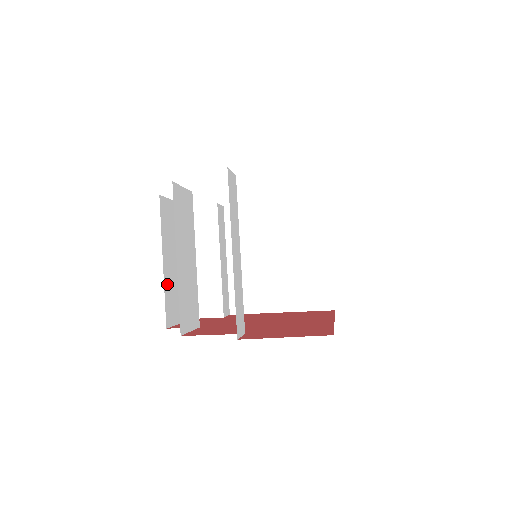
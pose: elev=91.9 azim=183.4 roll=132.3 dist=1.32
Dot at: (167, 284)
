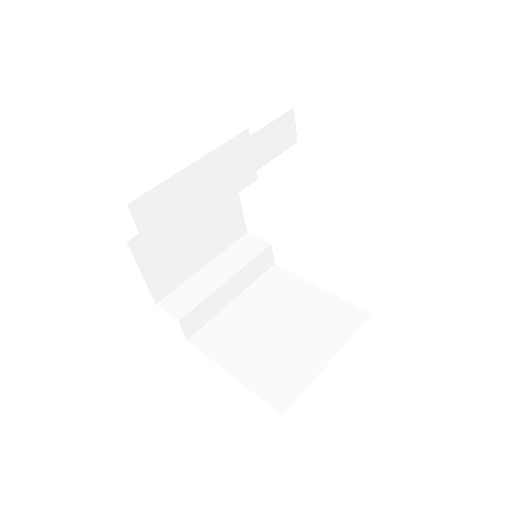
Dot at: occluded
